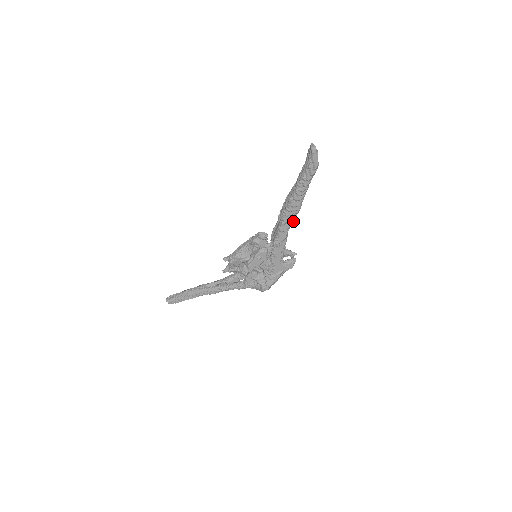
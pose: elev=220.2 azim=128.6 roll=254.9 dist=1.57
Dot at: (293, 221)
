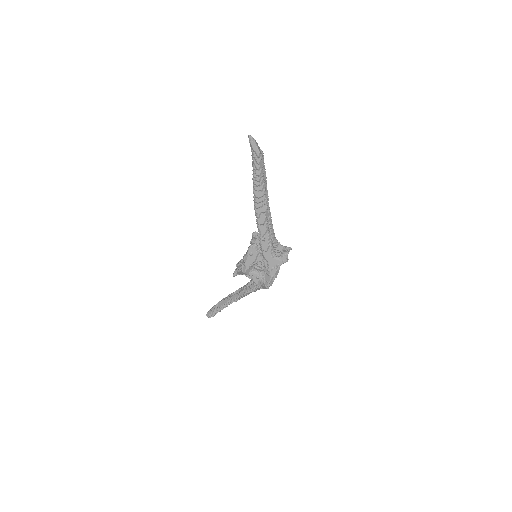
Dot at: (267, 213)
